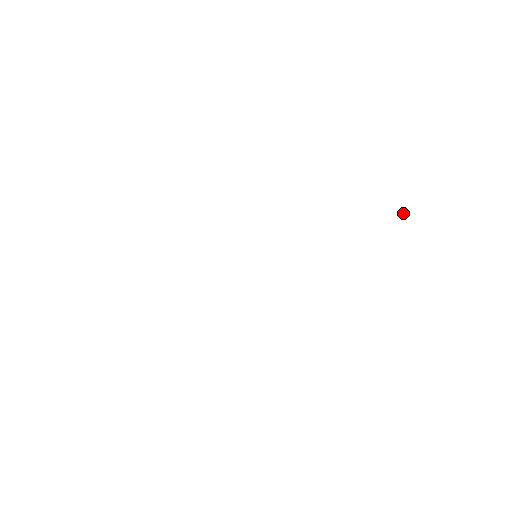
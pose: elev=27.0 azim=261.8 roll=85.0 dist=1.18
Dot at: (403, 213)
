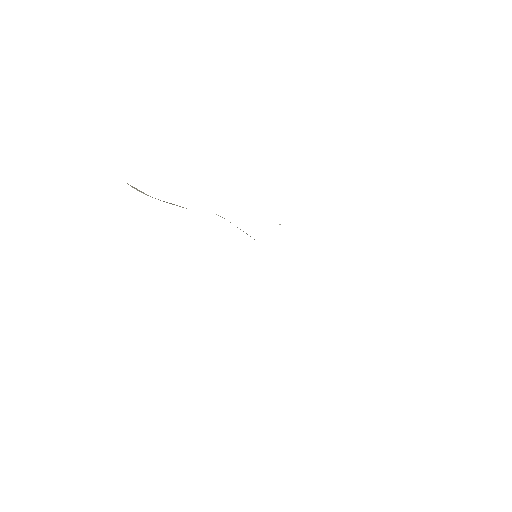
Dot at: (279, 224)
